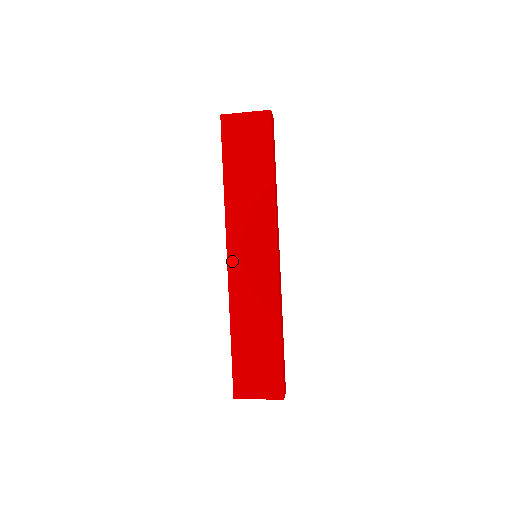
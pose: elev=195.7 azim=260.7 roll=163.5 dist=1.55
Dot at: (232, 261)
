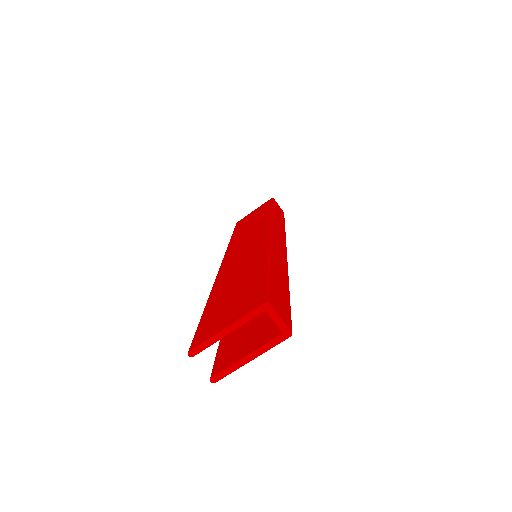
Dot at: (225, 262)
